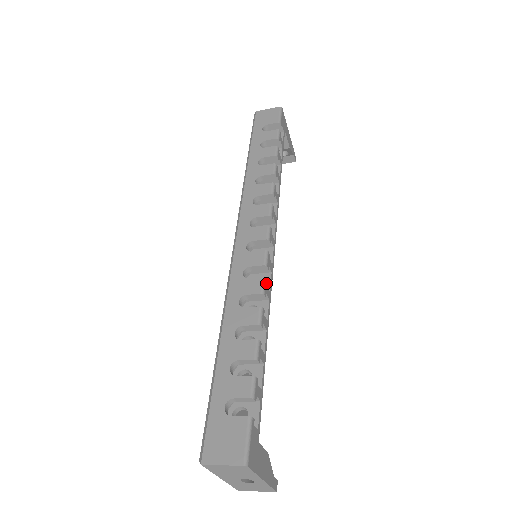
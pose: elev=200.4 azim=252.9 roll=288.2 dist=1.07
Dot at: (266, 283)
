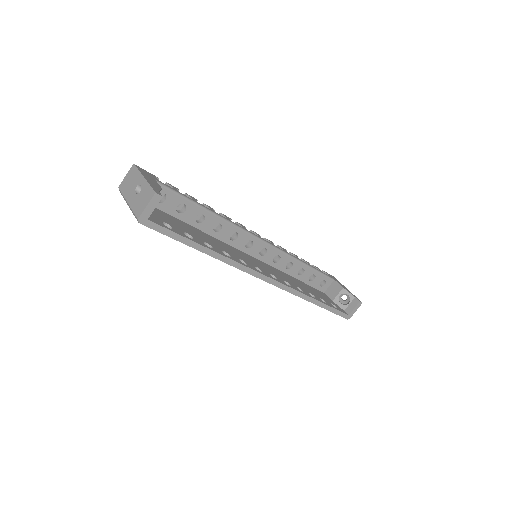
Dot at: (229, 218)
